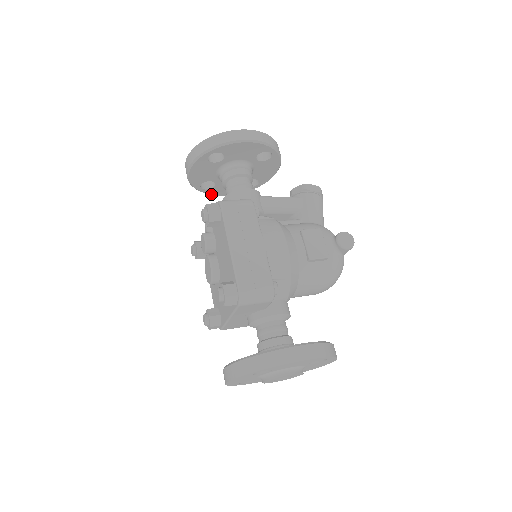
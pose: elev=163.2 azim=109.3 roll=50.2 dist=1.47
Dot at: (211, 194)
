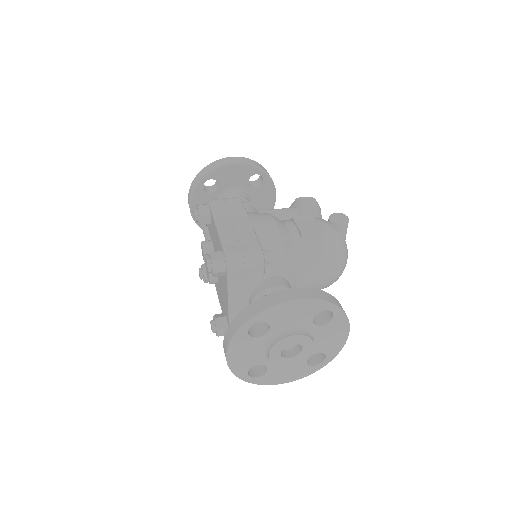
Dot at: occluded
